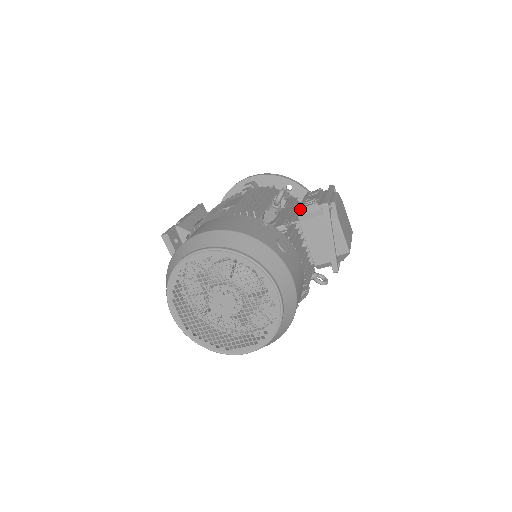
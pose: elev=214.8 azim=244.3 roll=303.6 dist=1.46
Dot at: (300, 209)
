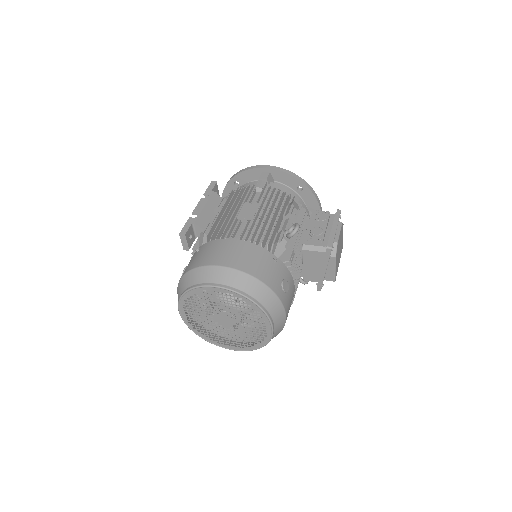
Dot at: (306, 240)
